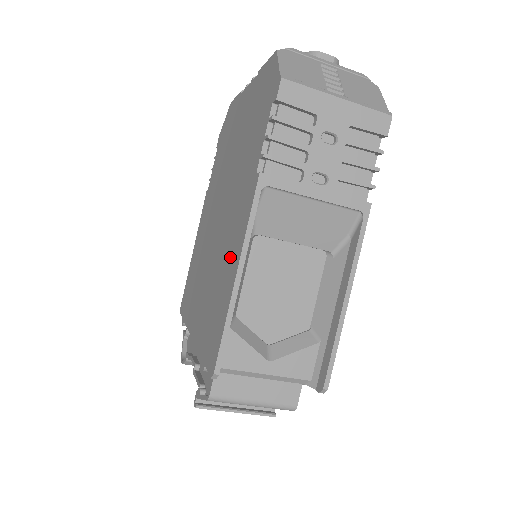
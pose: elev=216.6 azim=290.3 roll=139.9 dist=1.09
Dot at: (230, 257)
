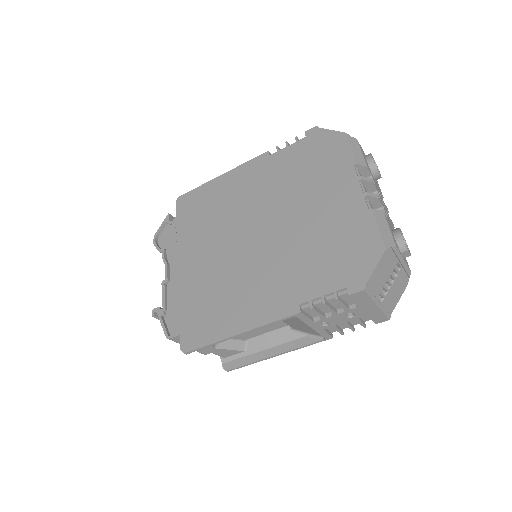
Dot at: (243, 306)
